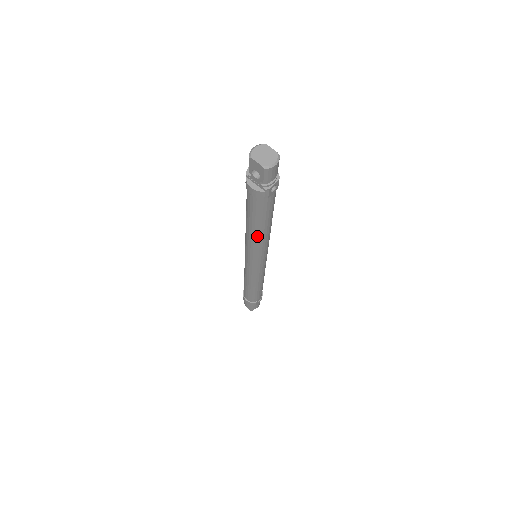
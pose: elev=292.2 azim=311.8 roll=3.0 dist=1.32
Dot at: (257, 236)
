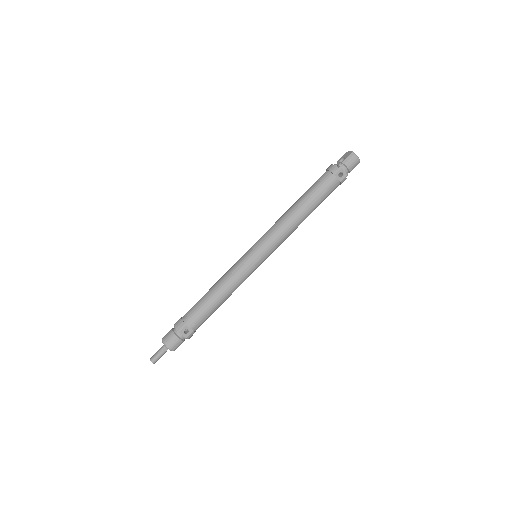
Dot at: (292, 212)
